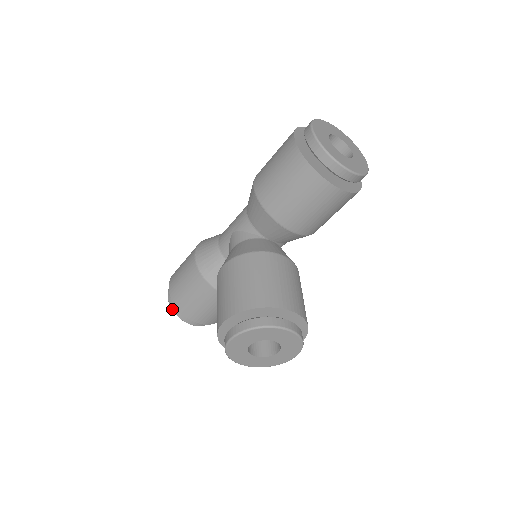
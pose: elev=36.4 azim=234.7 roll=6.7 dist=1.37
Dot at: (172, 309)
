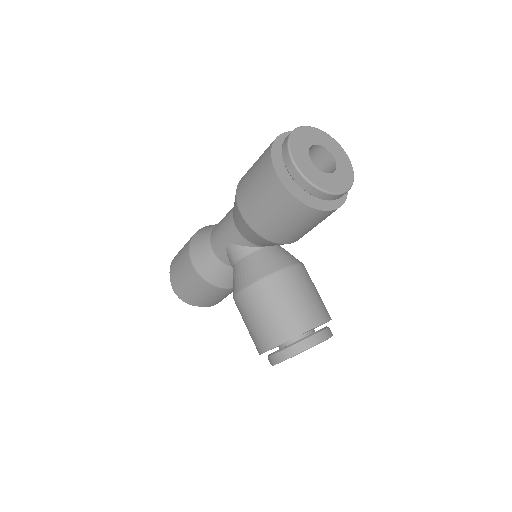
Dot at: occluded
